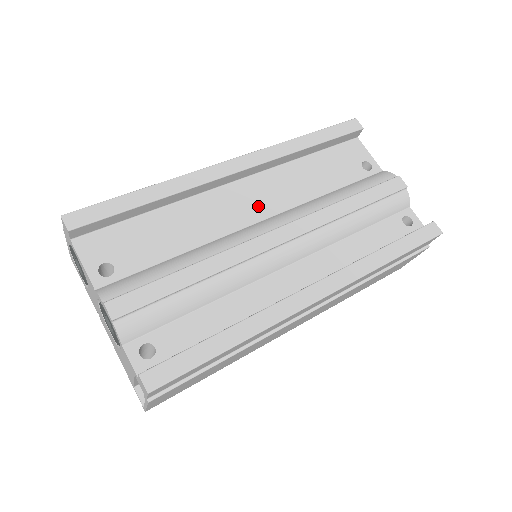
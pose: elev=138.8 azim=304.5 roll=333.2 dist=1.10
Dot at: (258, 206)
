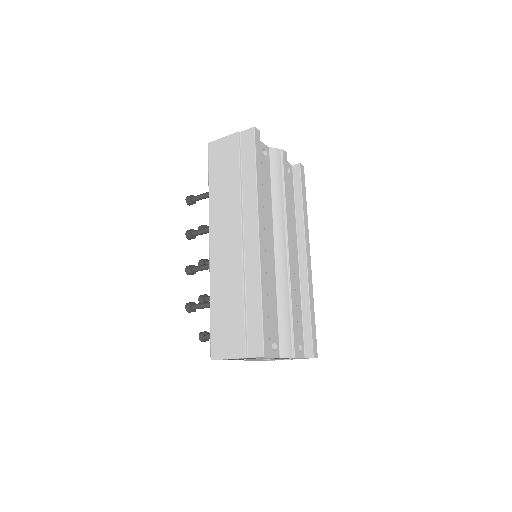
Dot at: (268, 241)
